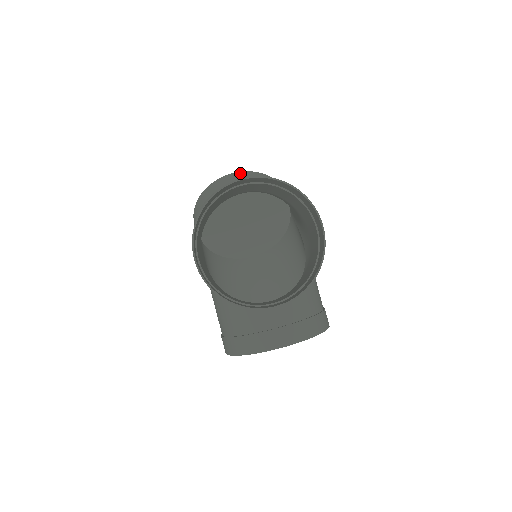
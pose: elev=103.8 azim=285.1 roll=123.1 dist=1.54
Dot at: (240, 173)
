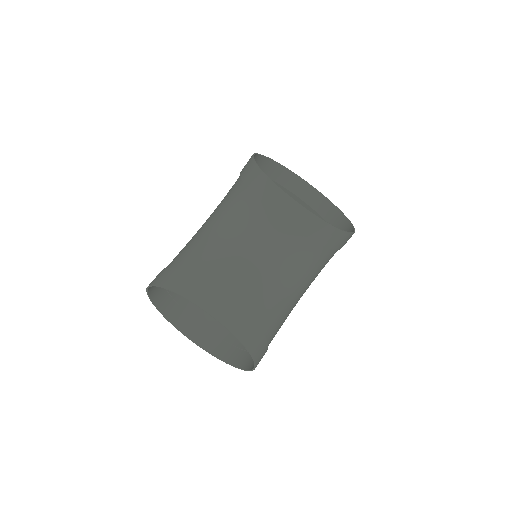
Dot at: (302, 211)
